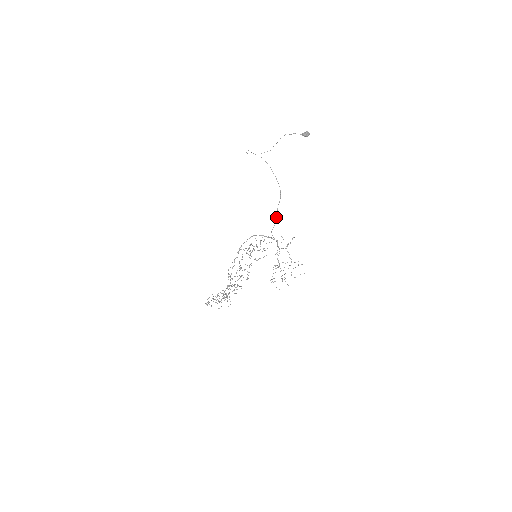
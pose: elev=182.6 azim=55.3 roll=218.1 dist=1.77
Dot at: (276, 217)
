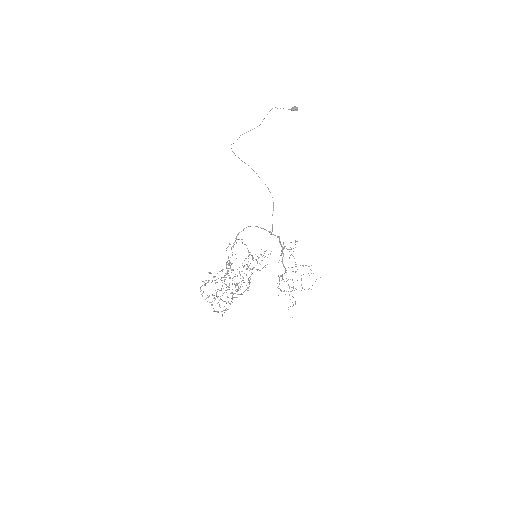
Dot at: (272, 226)
